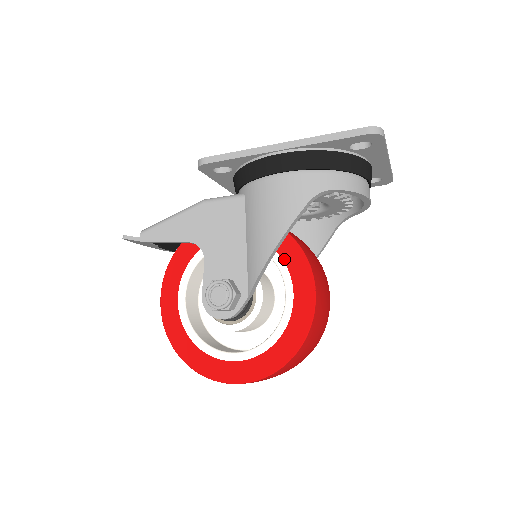
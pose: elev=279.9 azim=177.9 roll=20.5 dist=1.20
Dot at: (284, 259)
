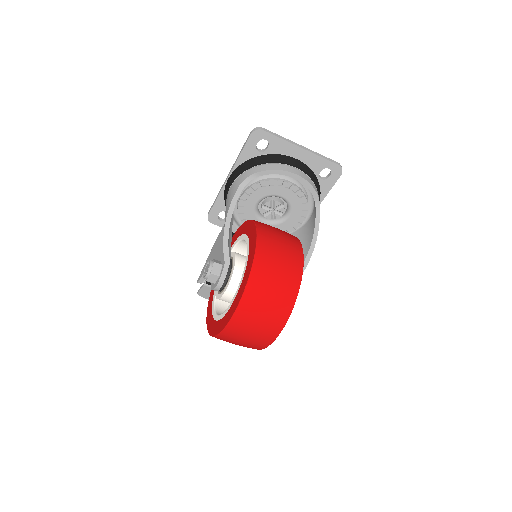
Dot at: (247, 234)
